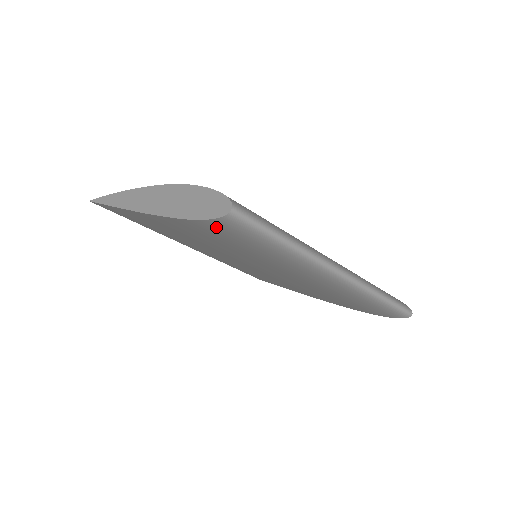
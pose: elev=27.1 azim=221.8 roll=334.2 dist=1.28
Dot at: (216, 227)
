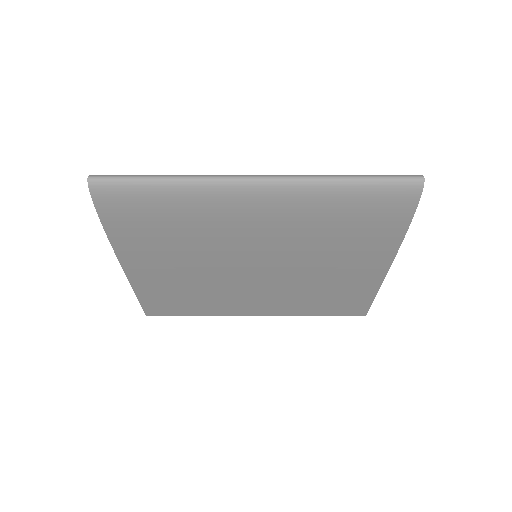
Dot at: (111, 209)
